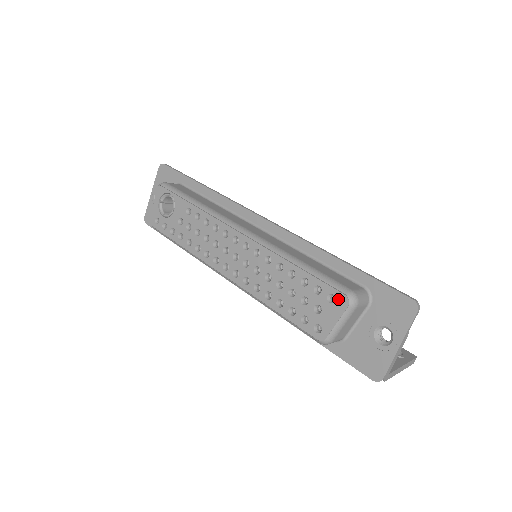
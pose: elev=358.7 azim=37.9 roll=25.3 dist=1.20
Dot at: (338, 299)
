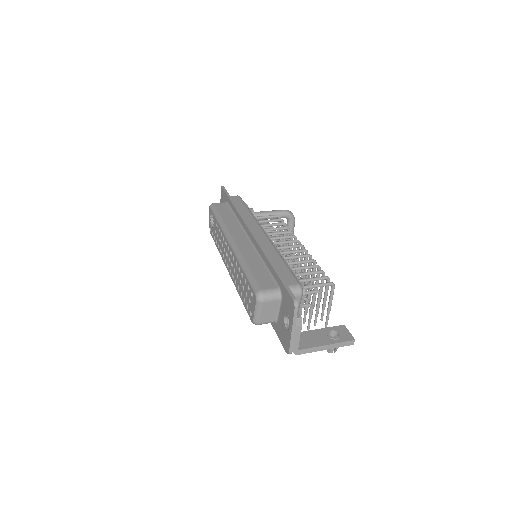
Dot at: (253, 295)
